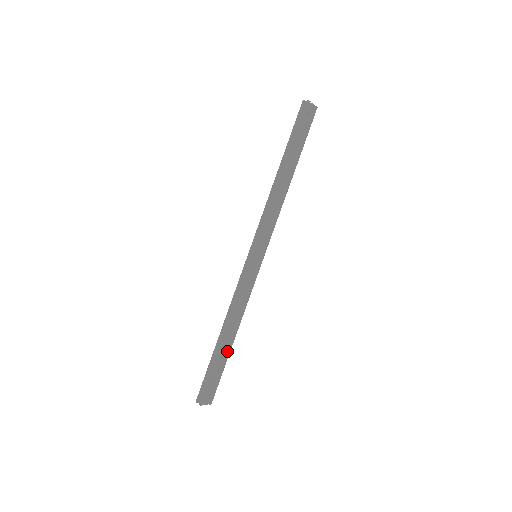
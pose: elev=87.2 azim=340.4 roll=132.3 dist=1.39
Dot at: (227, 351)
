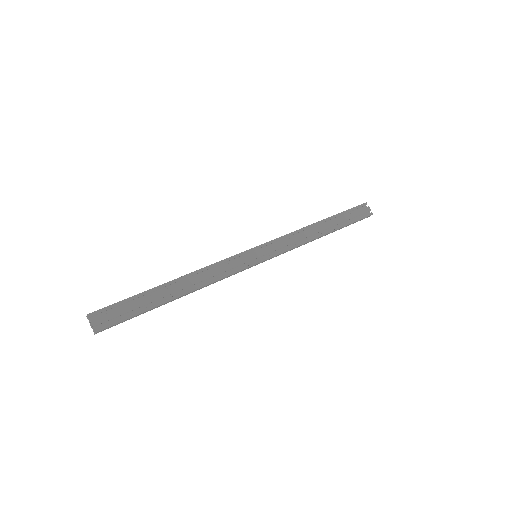
Dot at: (163, 301)
